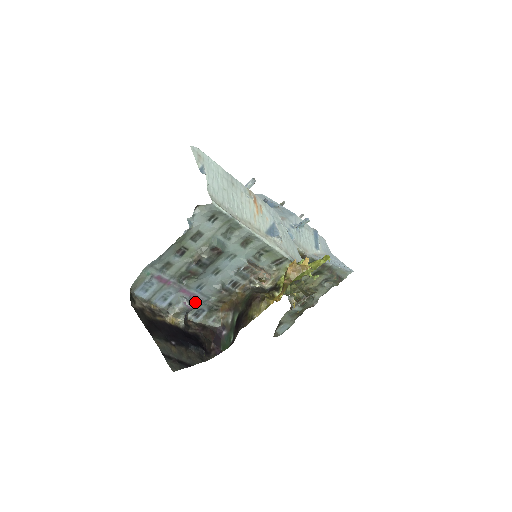
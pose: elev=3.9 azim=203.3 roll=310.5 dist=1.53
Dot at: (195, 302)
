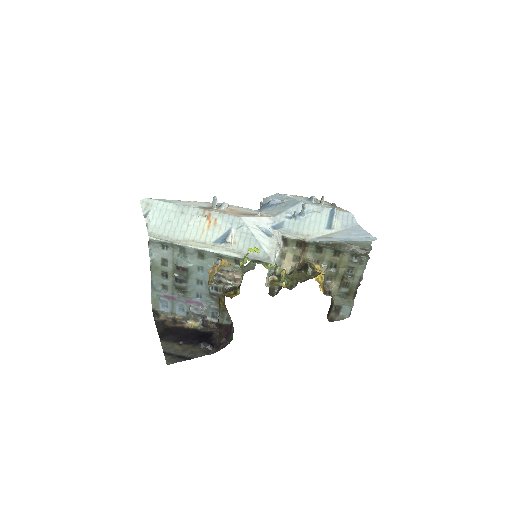
Dot at: (202, 308)
